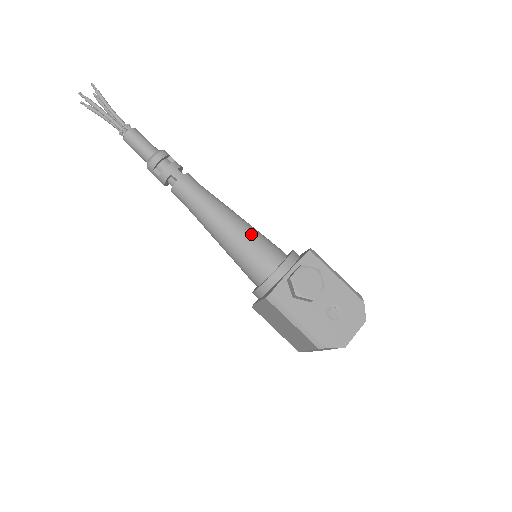
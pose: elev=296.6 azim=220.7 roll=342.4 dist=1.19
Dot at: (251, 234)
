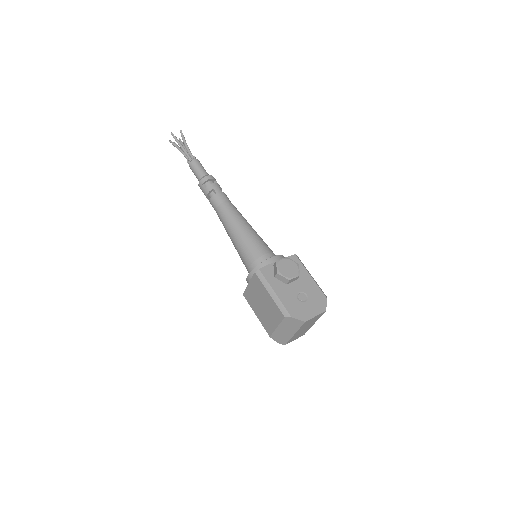
Dot at: (256, 236)
